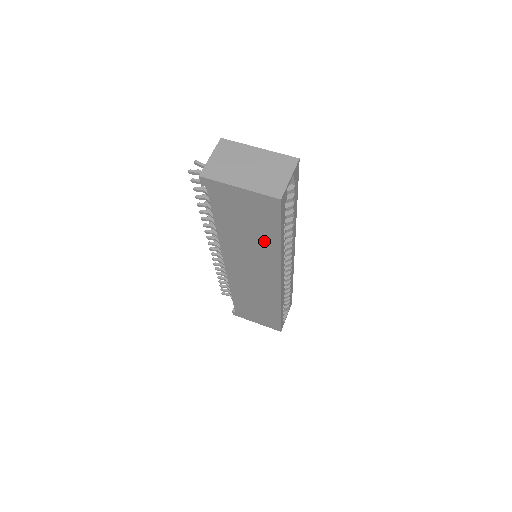
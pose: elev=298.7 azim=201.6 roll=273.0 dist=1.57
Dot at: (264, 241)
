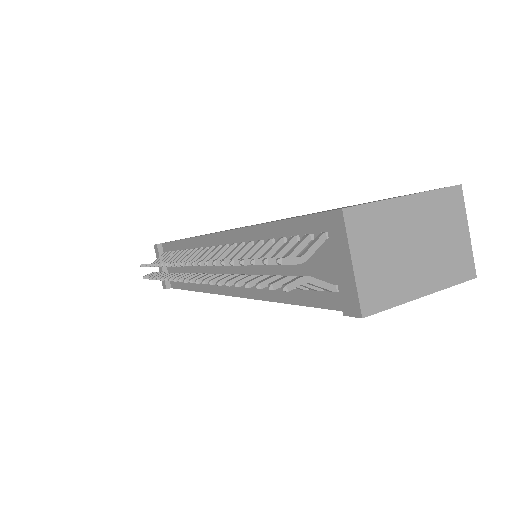
Dot at: occluded
